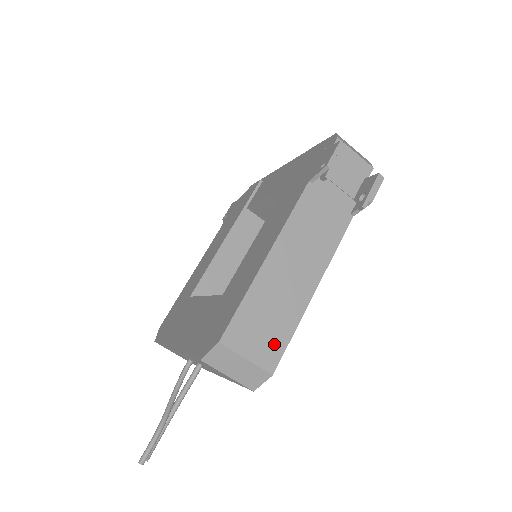
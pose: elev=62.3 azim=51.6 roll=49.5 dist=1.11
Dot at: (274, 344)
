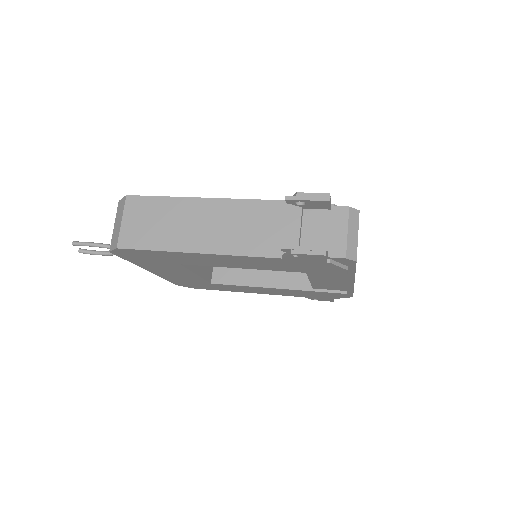
Dot at: (140, 238)
